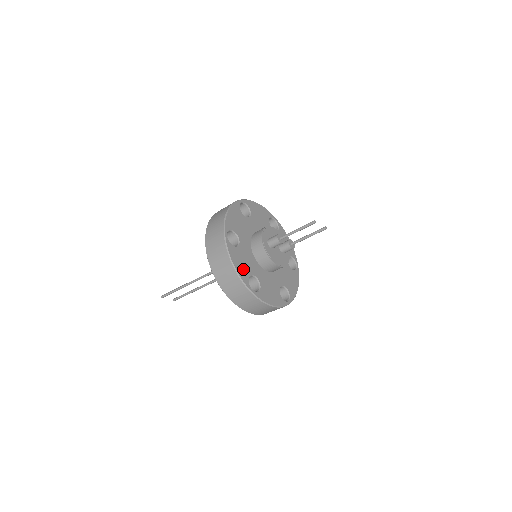
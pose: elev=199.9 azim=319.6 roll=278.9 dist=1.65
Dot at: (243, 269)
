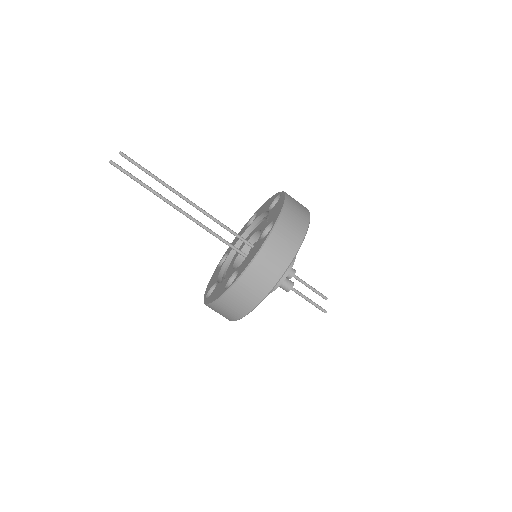
Dot at: occluded
